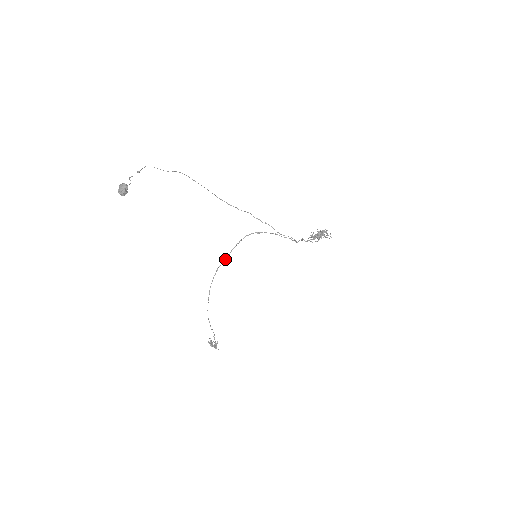
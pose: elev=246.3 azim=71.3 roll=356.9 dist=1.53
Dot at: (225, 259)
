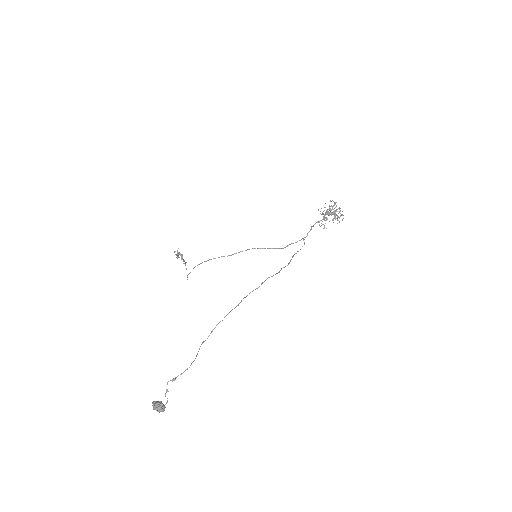
Dot at: occluded
